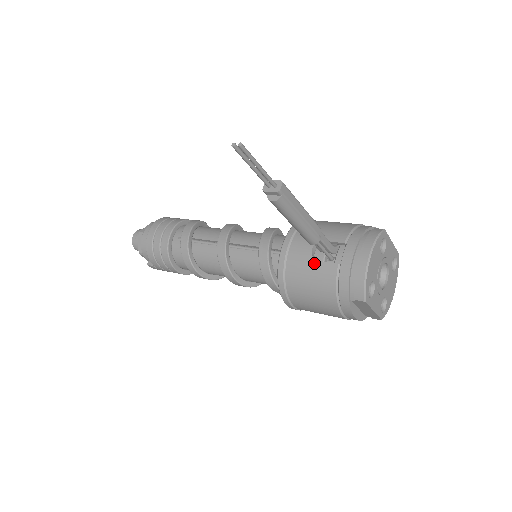
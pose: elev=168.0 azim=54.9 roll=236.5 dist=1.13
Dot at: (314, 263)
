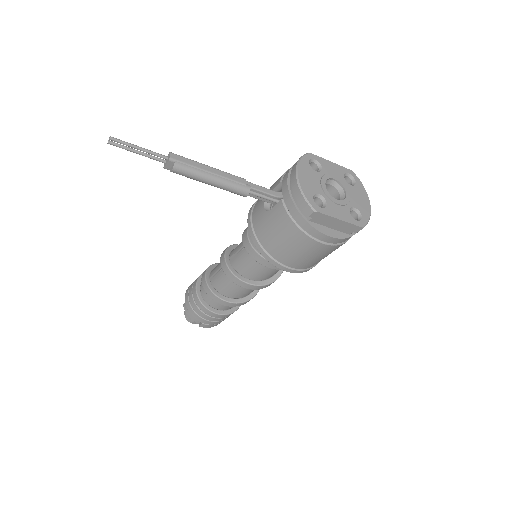
Dot at: (268, 214)
